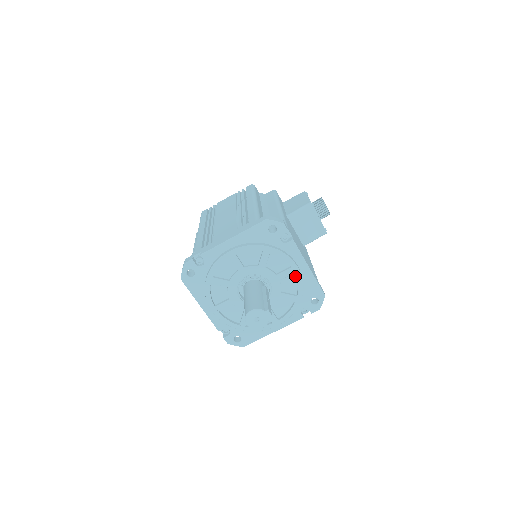
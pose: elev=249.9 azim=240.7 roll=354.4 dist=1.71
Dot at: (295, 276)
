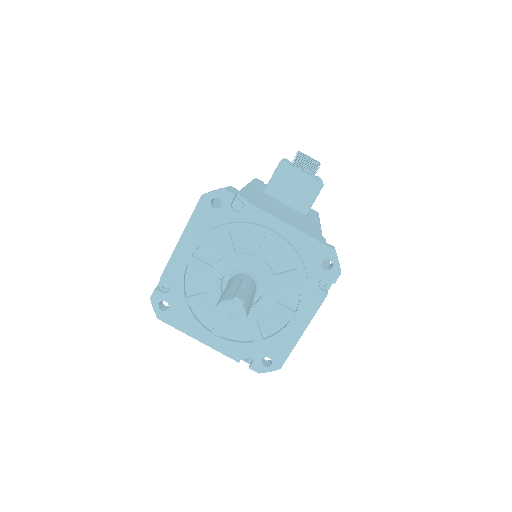
Dot at: (279, 245)
